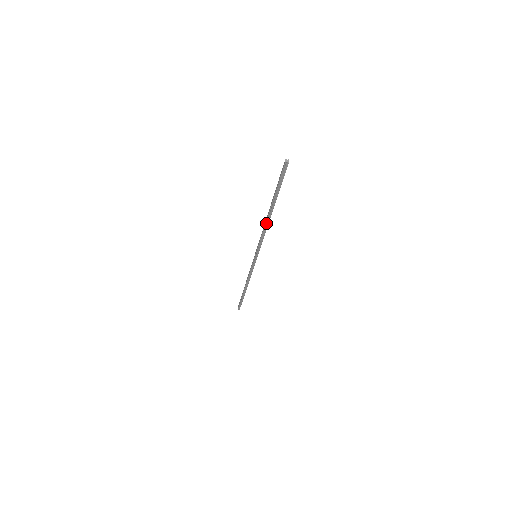
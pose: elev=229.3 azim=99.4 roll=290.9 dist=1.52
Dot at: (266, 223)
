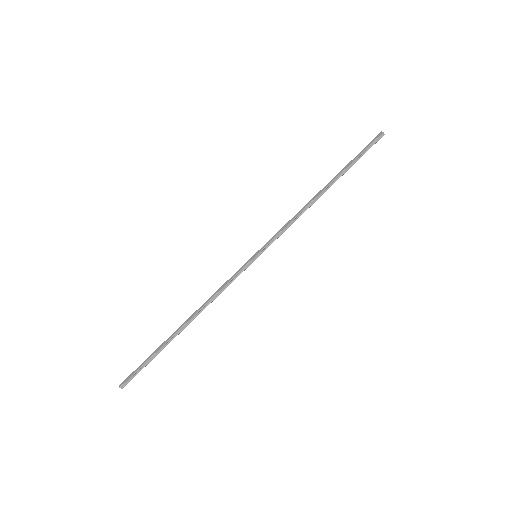
Dot at: (312, 201)
